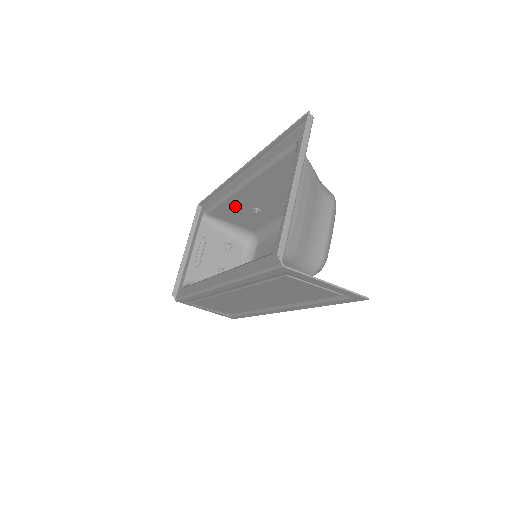
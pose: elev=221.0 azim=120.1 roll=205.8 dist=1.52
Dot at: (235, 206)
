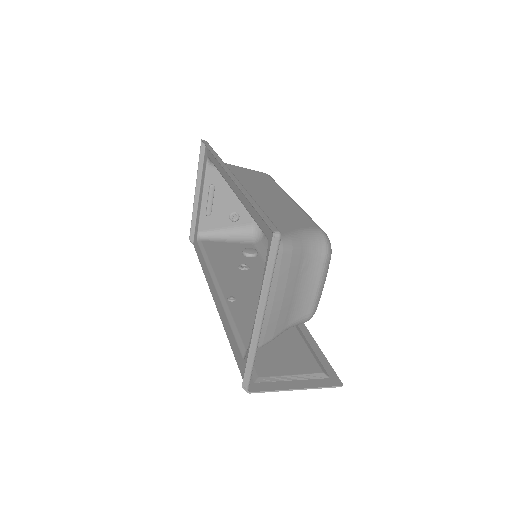
Dot at: occluded
